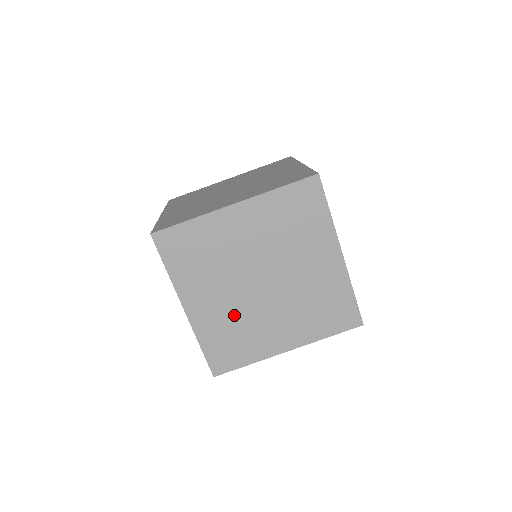
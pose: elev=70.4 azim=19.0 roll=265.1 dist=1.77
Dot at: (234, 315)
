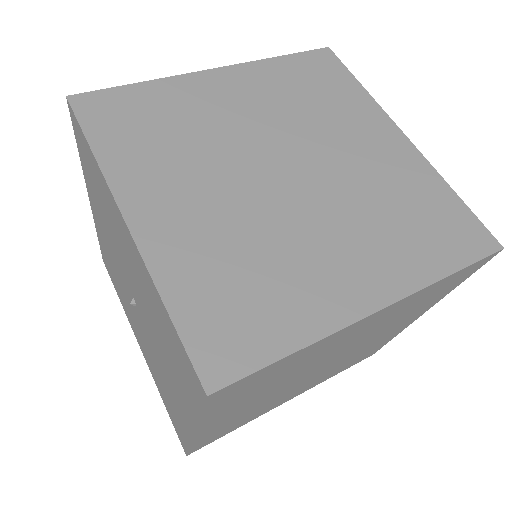
Dot at: (239, 232)
